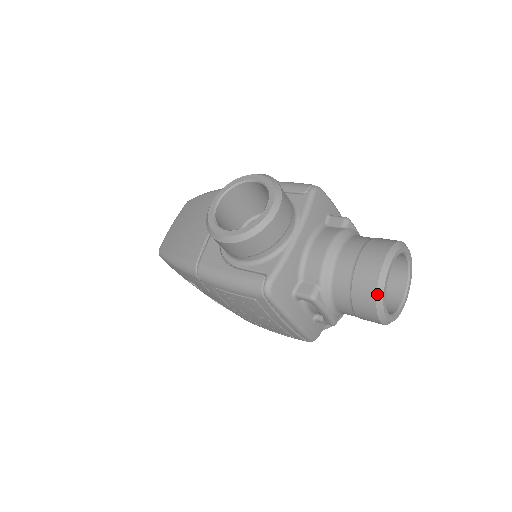
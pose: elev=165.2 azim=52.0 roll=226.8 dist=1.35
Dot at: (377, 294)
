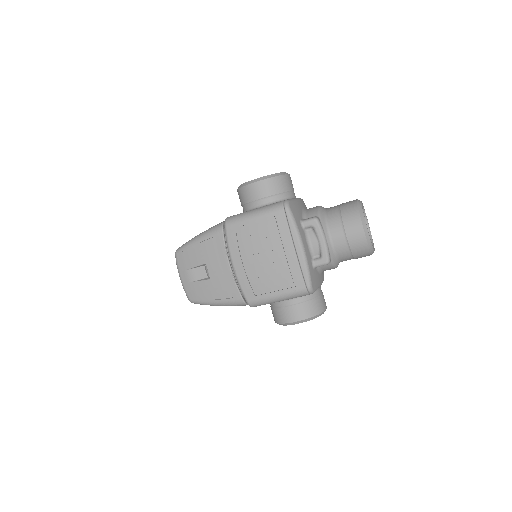
Dot at: (359, 207)
